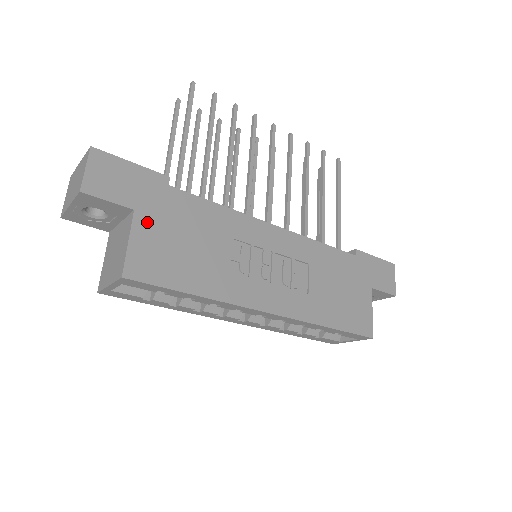
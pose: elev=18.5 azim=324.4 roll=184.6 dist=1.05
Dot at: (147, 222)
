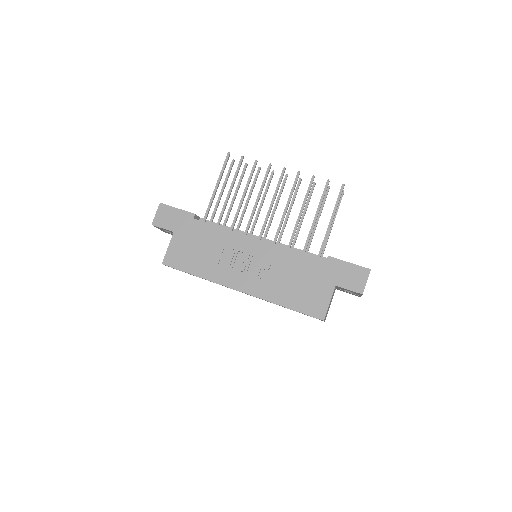
Dot at: (179, 238)
